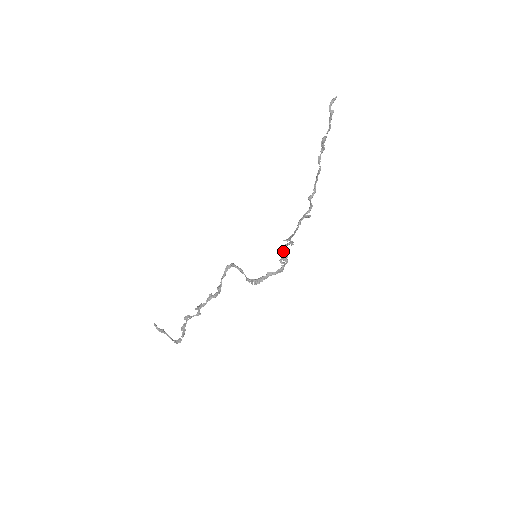
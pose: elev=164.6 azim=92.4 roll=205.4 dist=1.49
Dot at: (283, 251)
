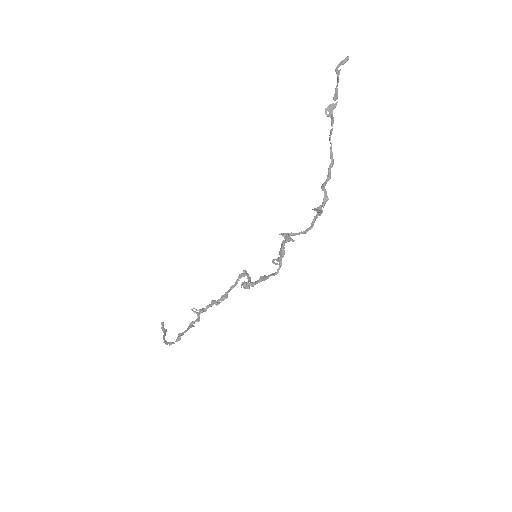
Dot at: (281, 250)
